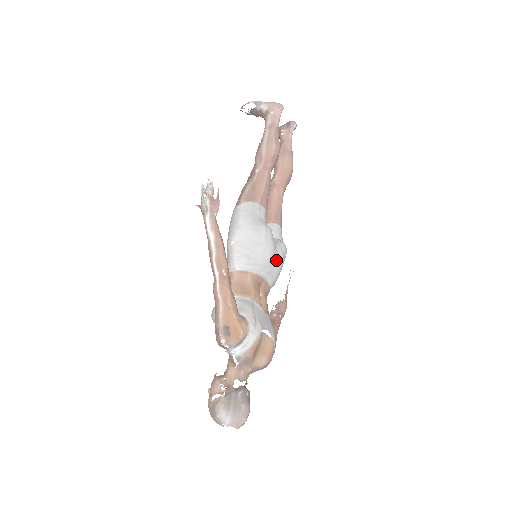
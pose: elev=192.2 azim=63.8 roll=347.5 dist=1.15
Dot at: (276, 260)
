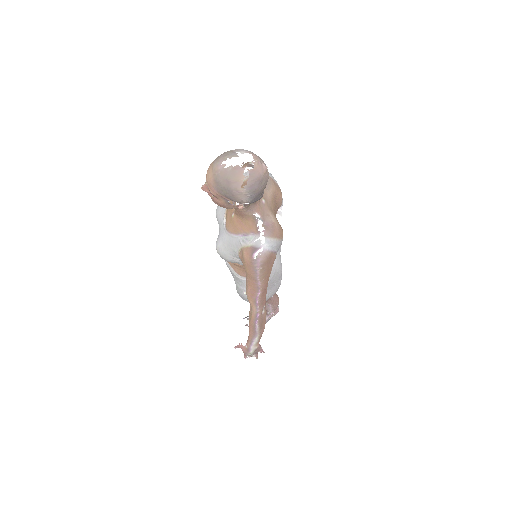
Dot at: (280, 255)
